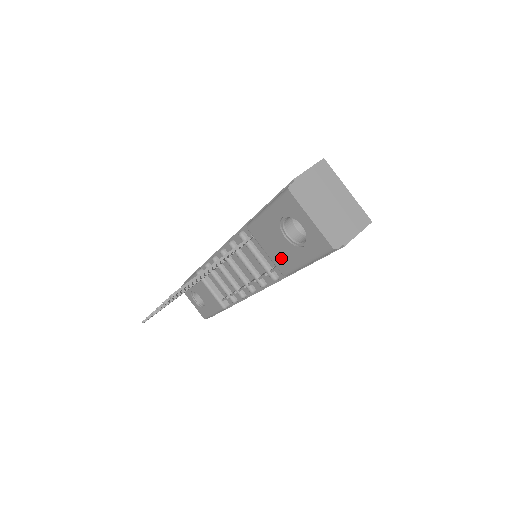
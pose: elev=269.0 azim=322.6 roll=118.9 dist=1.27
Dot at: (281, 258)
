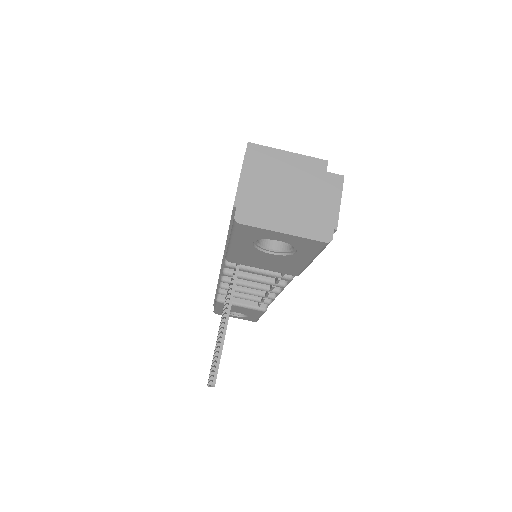
Dot at: (282, 267)
